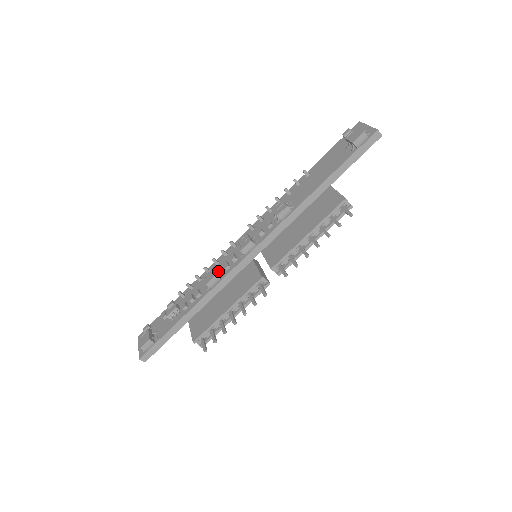
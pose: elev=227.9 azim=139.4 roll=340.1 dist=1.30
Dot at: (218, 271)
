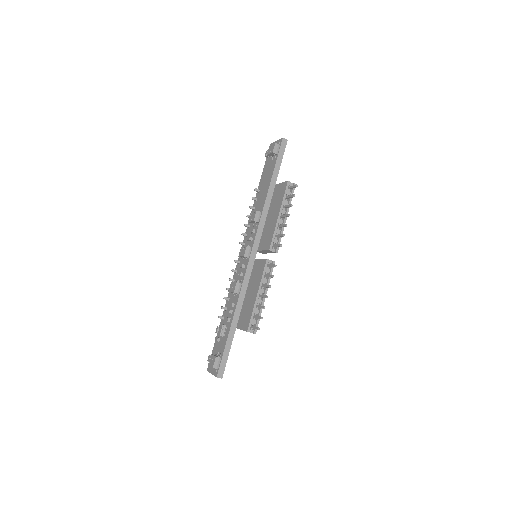
Dot at: occluded
